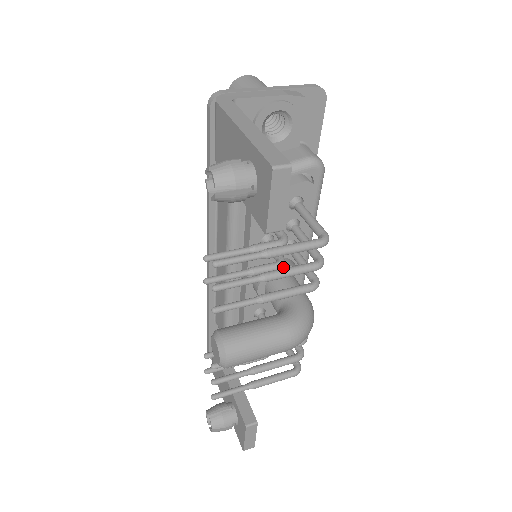
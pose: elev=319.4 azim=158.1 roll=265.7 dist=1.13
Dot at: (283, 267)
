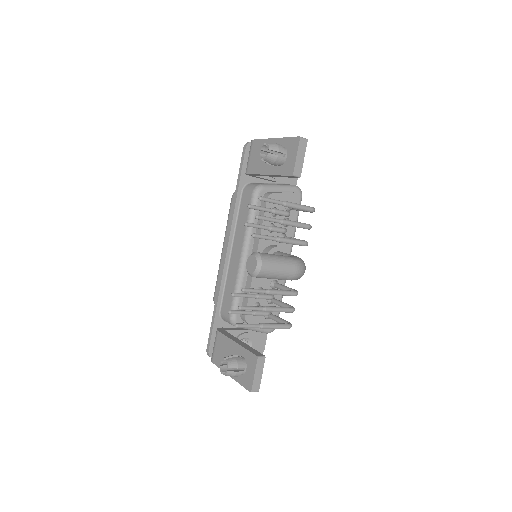
Dot at: (280, 247)
